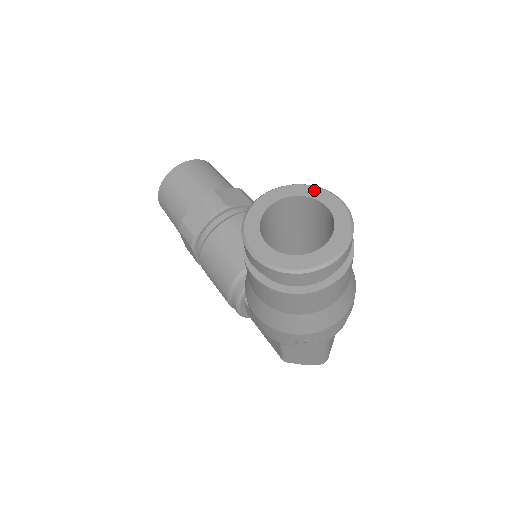
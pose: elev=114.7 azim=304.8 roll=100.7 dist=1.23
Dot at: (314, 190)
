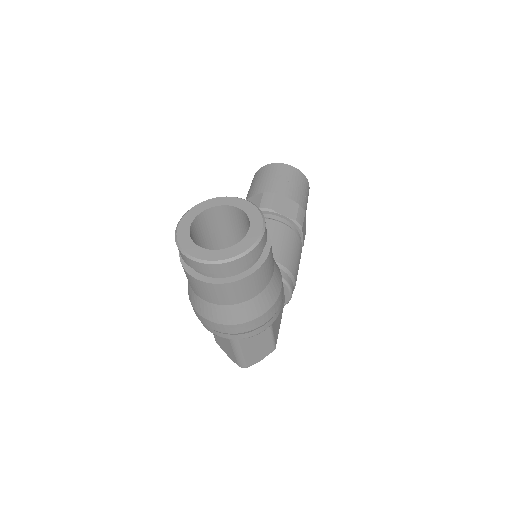
Dot at: (256, 214)
